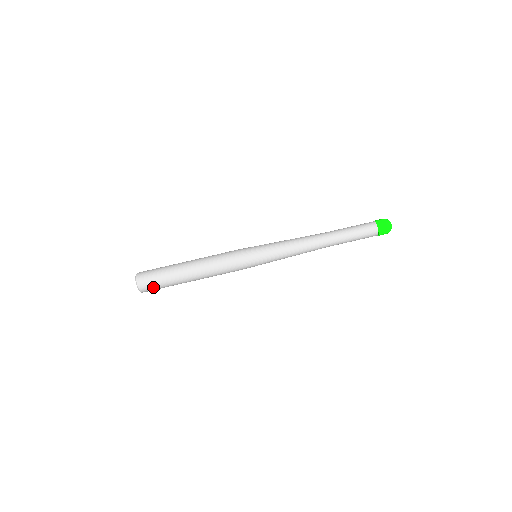
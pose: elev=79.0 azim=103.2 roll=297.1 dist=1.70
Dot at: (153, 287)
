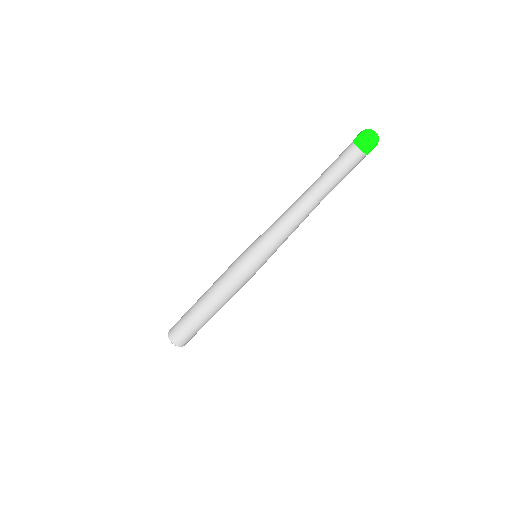
Dot at: (190, 338)
